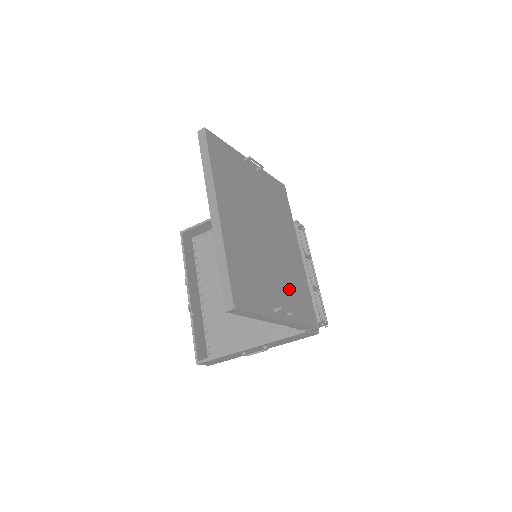
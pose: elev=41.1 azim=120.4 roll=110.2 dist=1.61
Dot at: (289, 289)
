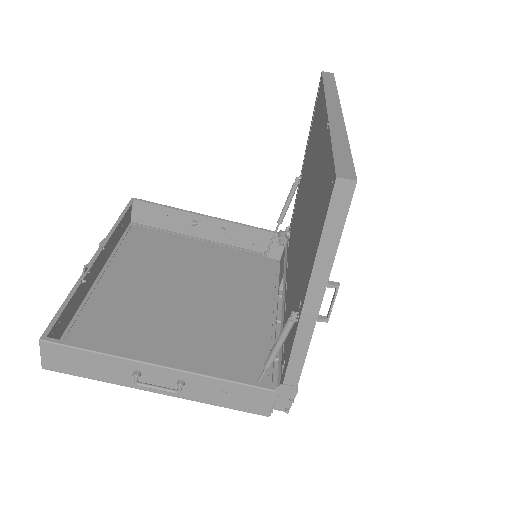
Dot at: occluded
